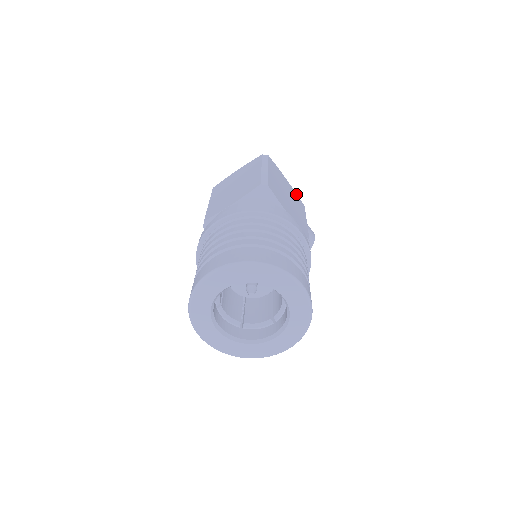
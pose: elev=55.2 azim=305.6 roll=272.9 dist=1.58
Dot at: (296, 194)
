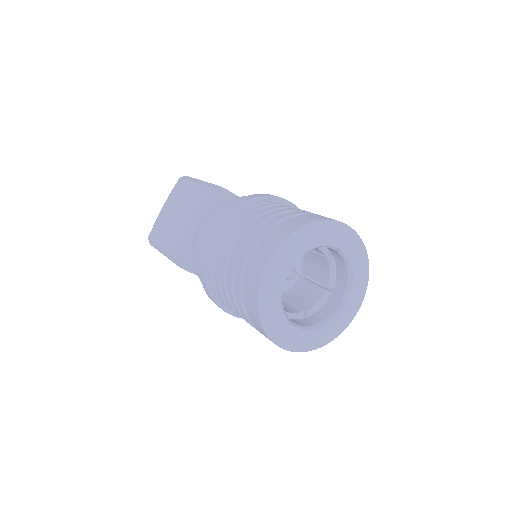
Dot at: occluded
